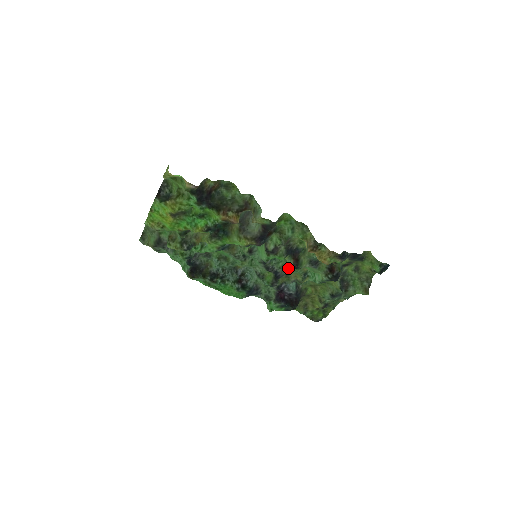
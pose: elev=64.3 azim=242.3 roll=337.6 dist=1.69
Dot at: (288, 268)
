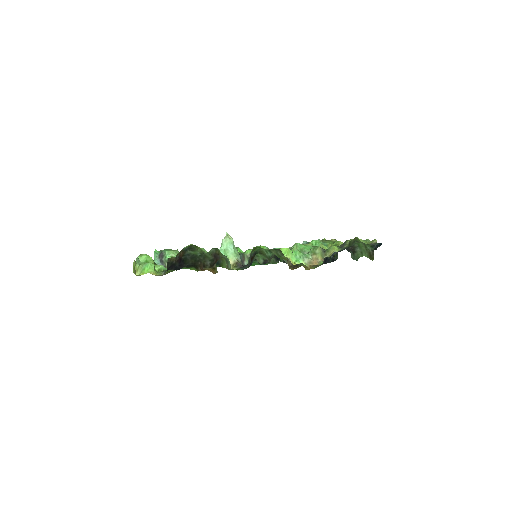
Dot at: occluded
